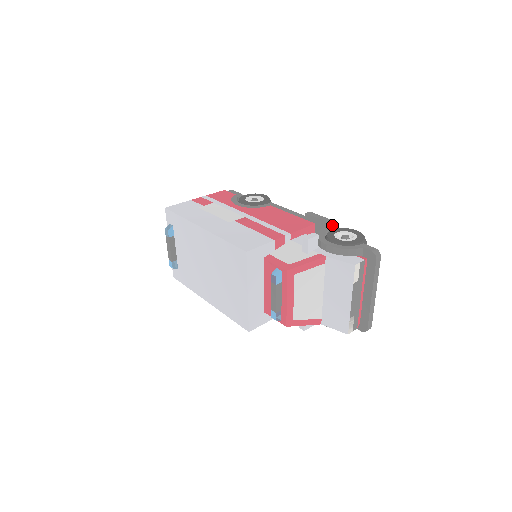
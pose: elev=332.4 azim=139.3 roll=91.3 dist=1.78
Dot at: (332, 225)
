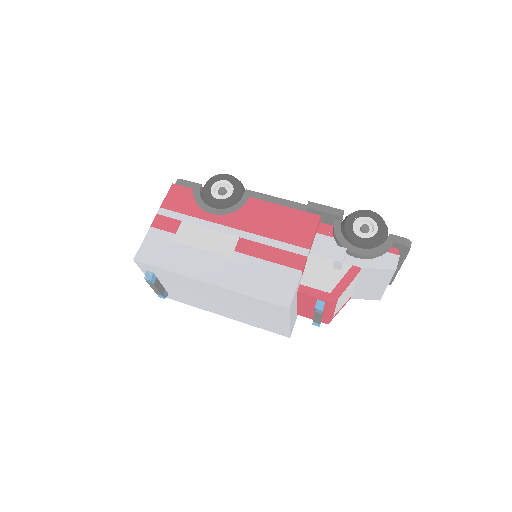
Dot at: occluded
